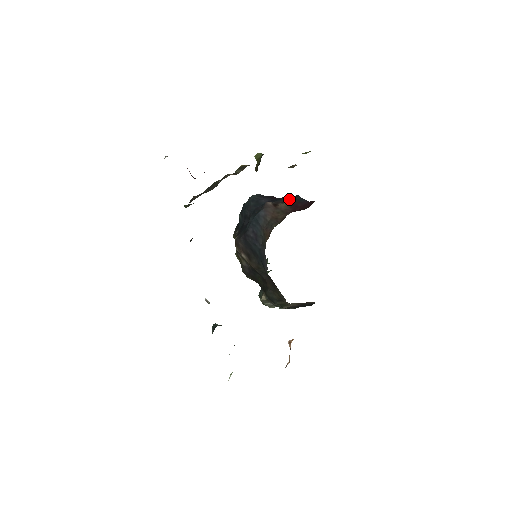
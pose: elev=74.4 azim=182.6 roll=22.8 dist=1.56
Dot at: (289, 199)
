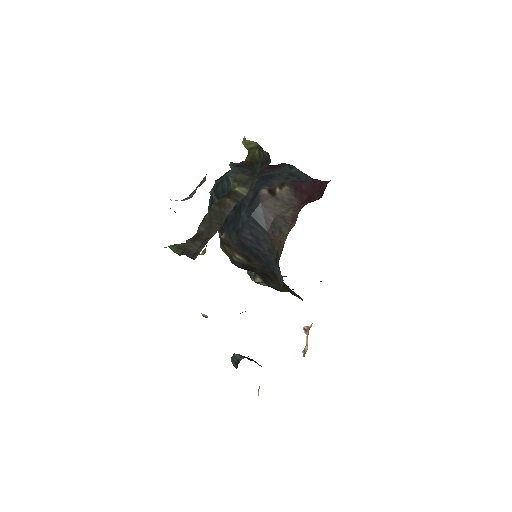
Dot at: (285, 177)
